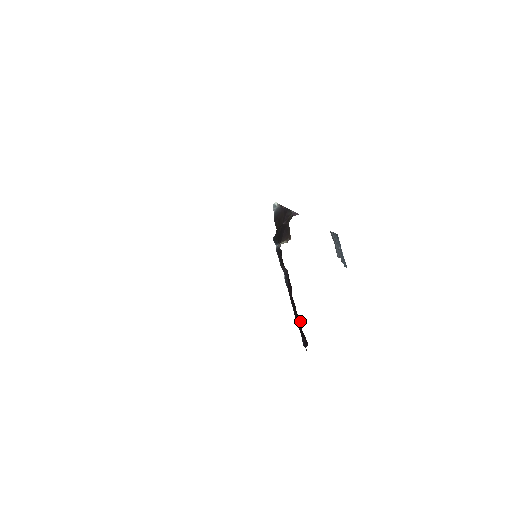
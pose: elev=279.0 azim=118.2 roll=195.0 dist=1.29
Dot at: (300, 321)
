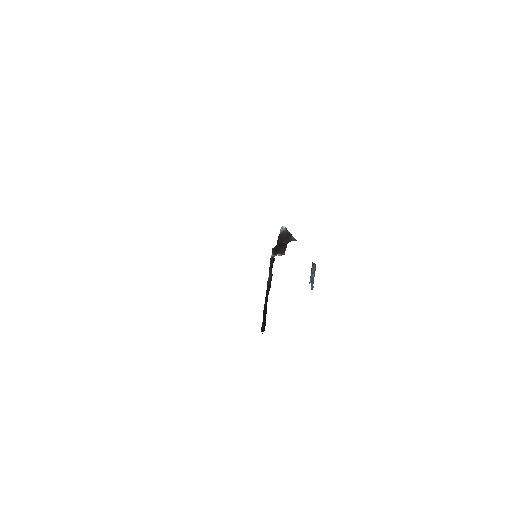
Dot at: occluded
